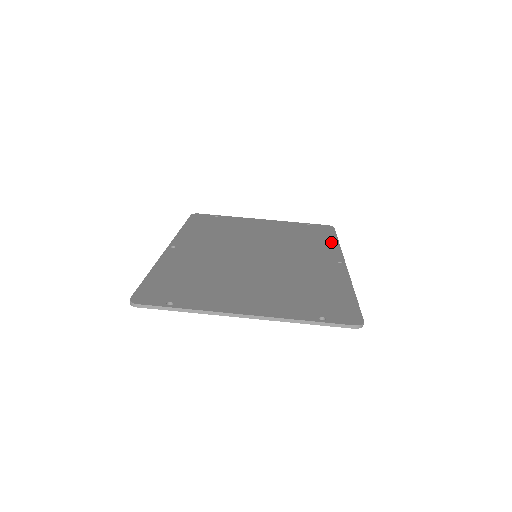
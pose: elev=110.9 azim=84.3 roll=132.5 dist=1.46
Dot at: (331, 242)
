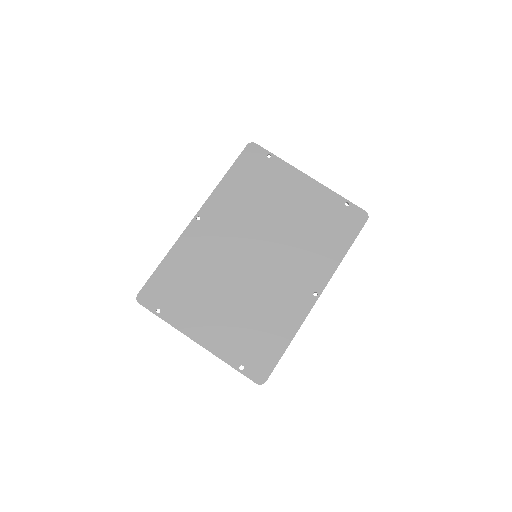
Dot at: (338, 253)
